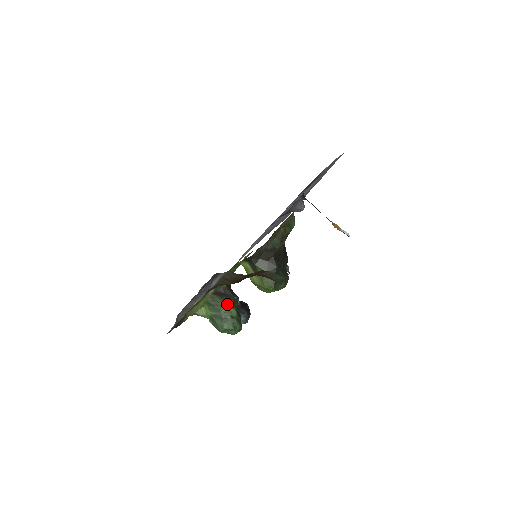
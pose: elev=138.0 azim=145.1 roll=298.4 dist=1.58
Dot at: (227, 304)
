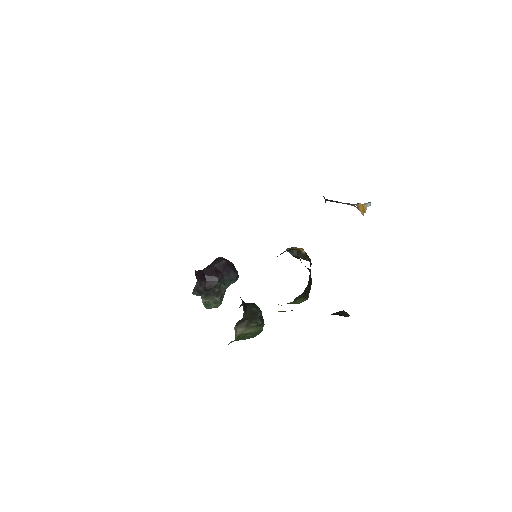
Dot at: (257, 329)
